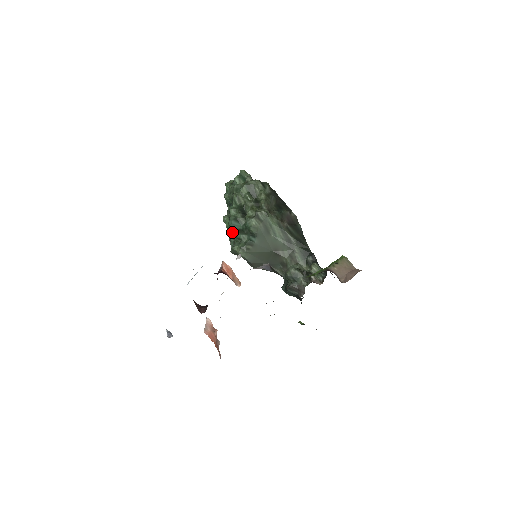
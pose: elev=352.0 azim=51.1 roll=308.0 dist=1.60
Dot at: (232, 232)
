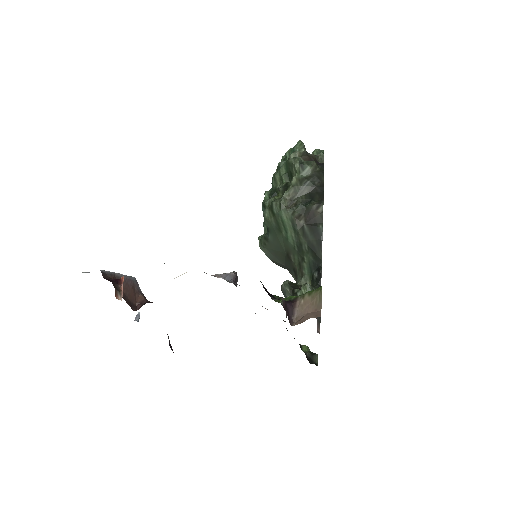
Dot at: occluded
